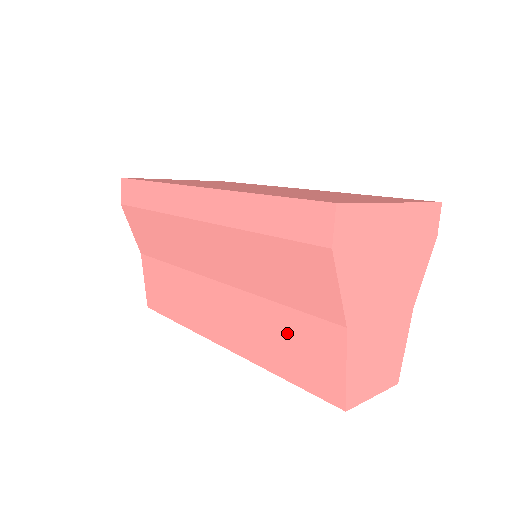
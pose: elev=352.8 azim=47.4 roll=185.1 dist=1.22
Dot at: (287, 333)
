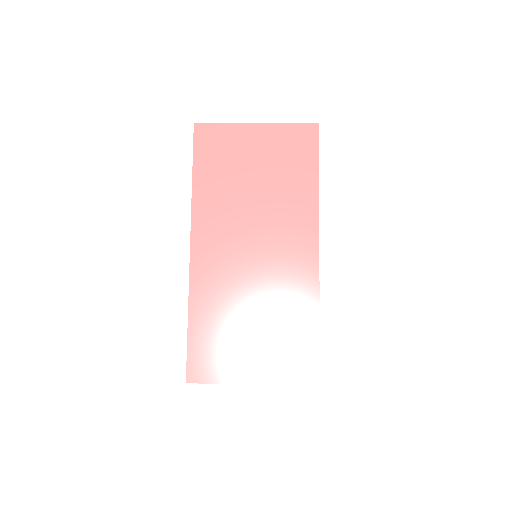
Dot at: occluded
